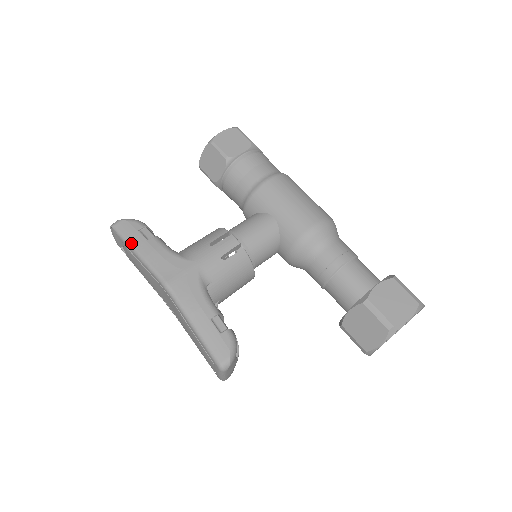
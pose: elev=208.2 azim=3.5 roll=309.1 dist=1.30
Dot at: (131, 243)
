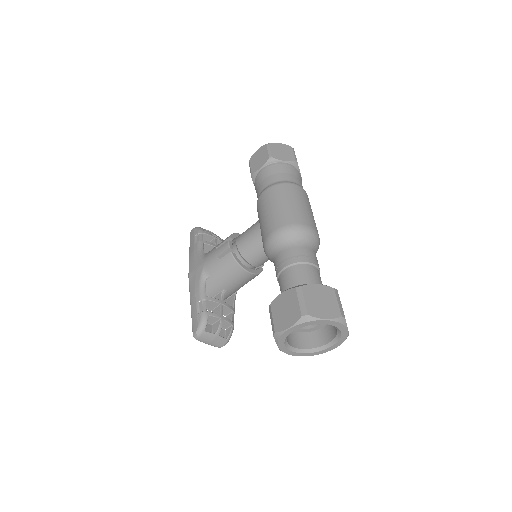
Dot at: (190, 245)
